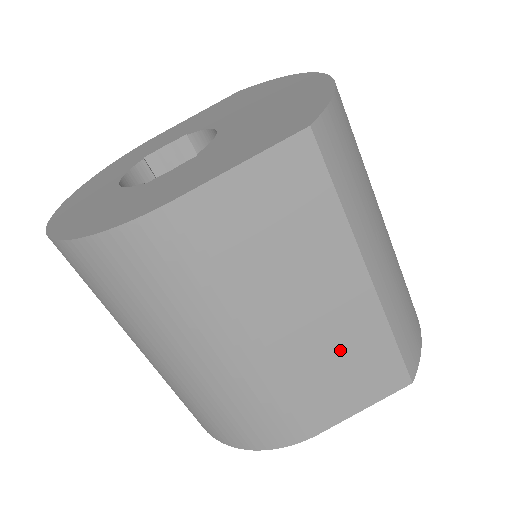
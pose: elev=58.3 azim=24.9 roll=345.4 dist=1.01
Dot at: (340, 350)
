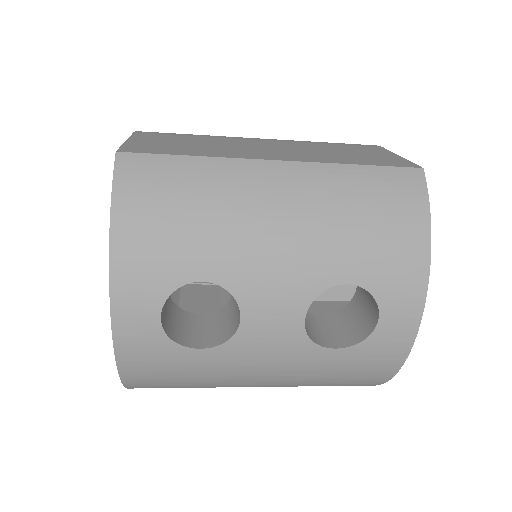
Dot at: occluded
